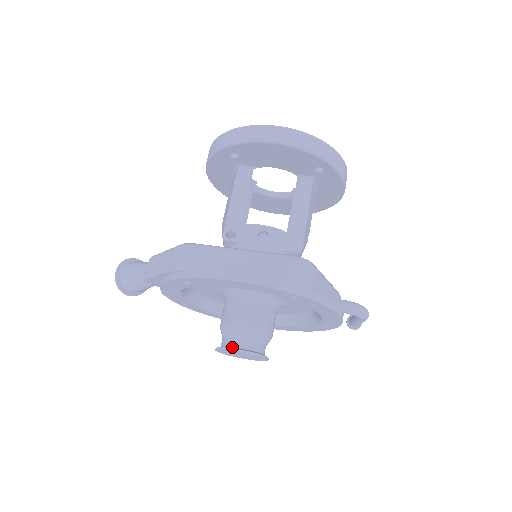
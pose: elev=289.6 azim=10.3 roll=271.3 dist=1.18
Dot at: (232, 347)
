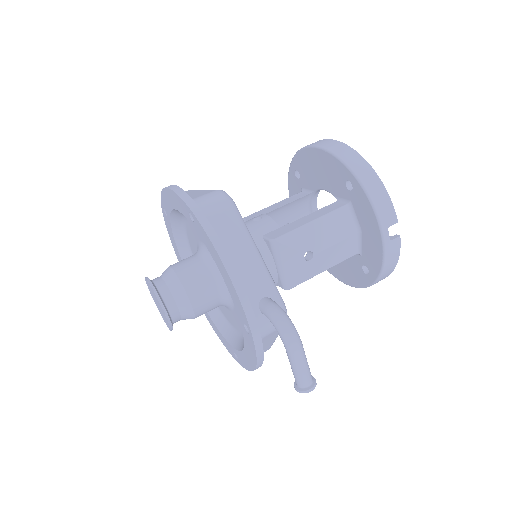
Dot at: occluded
